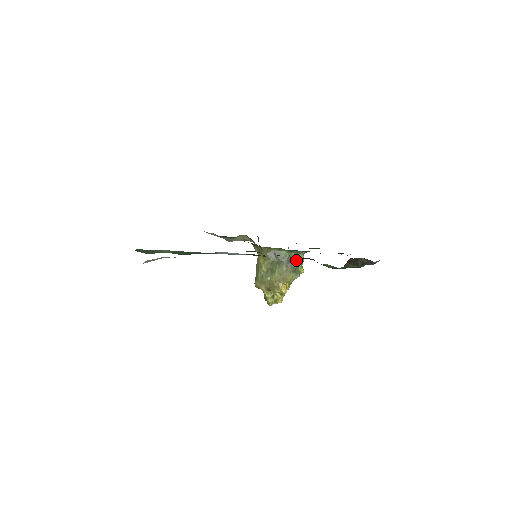
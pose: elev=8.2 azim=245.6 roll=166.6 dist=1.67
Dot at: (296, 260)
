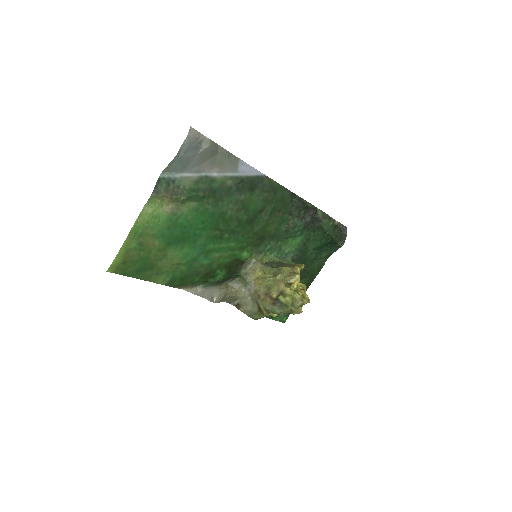
Dot at: occluded
